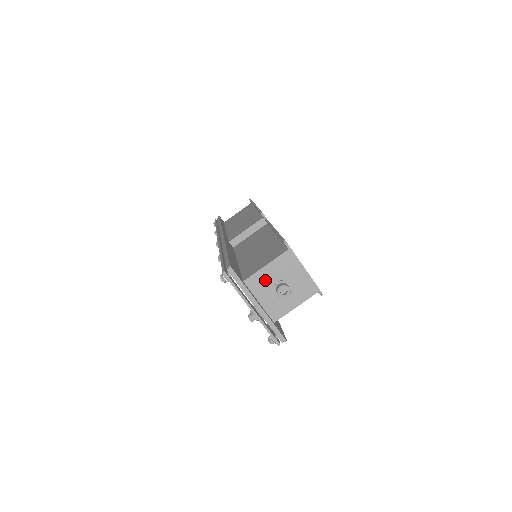
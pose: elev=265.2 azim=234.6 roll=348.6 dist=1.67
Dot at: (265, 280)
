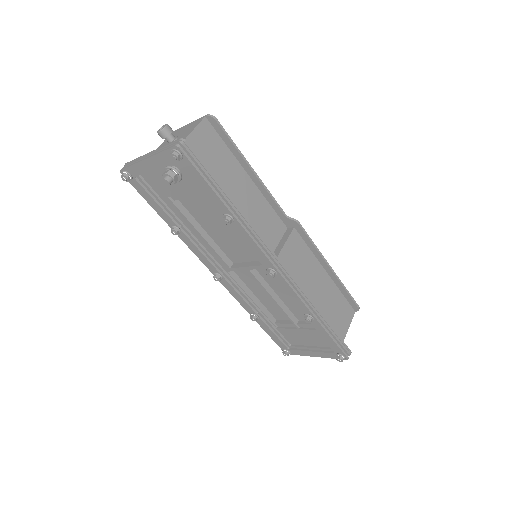
Dot at: occluded
